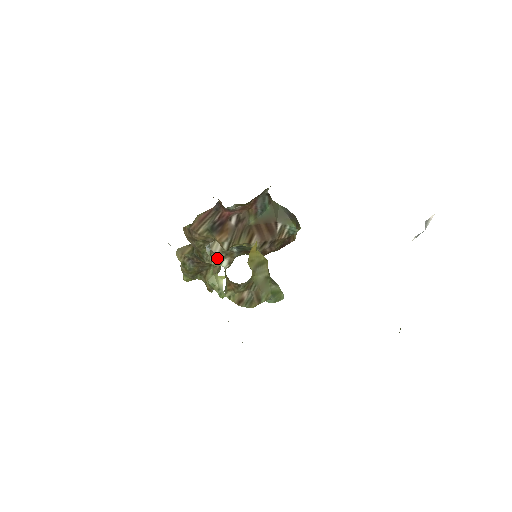
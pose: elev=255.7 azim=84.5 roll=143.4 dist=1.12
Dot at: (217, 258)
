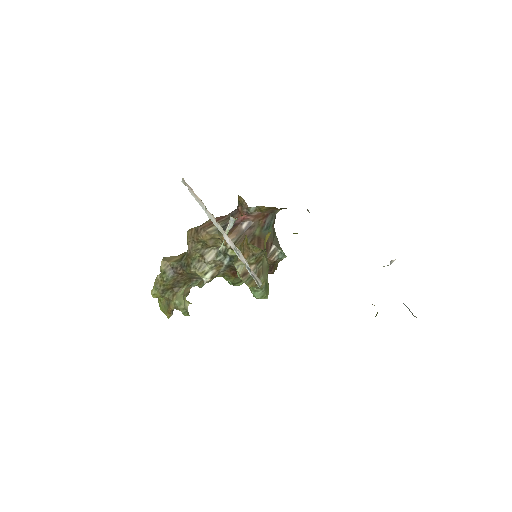
Dot at: (205, 267)
